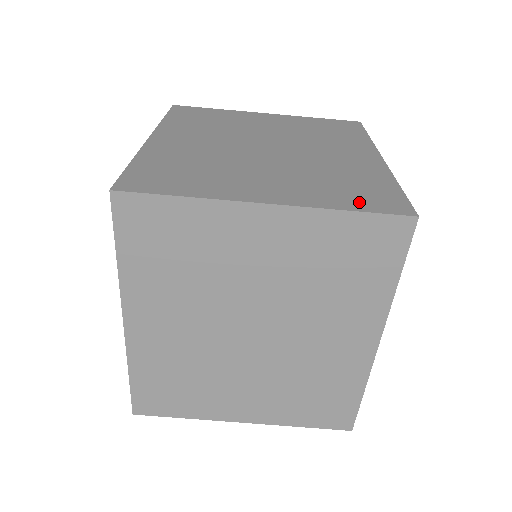
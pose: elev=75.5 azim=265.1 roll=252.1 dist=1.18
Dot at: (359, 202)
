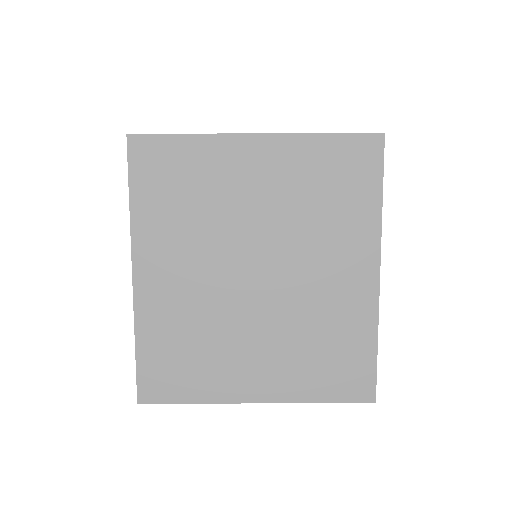
Dot at: occluded
